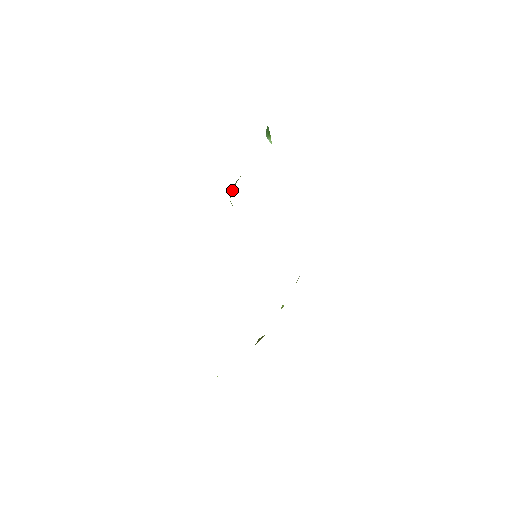
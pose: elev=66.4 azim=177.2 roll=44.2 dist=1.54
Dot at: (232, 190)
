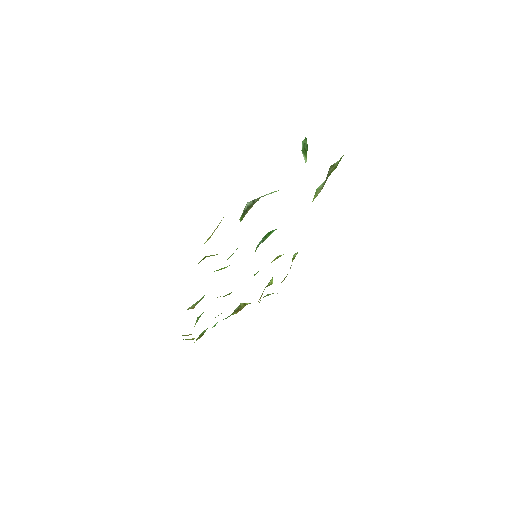
Dot at: (245, 211)
